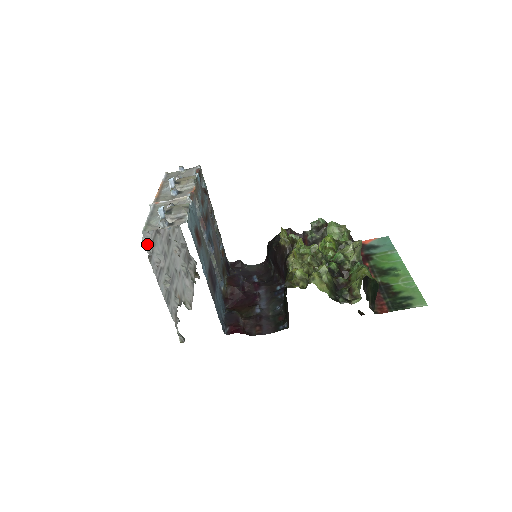
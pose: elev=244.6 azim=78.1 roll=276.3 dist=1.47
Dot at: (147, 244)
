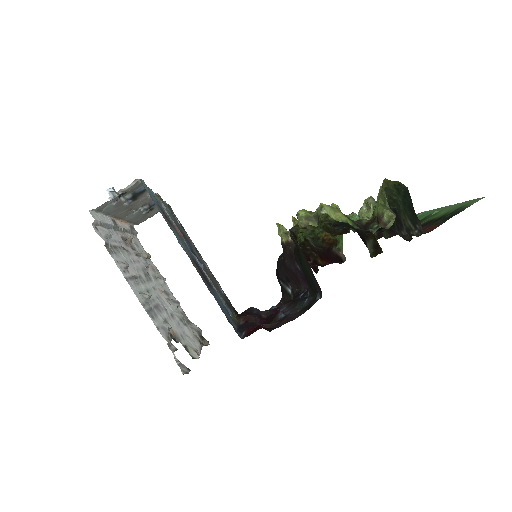
Dot at: occluded
